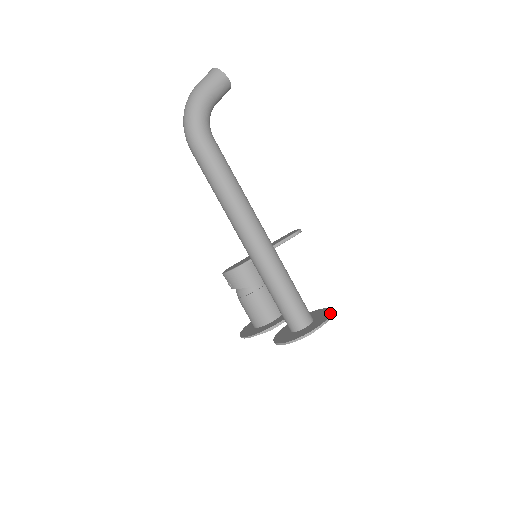
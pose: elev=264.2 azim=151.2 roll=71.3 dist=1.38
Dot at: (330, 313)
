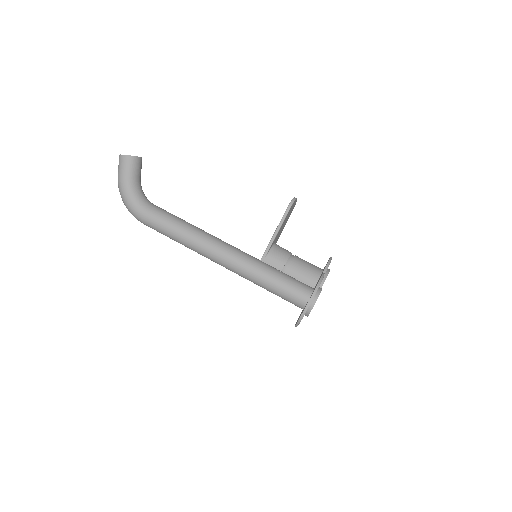
Dot at: occluded
